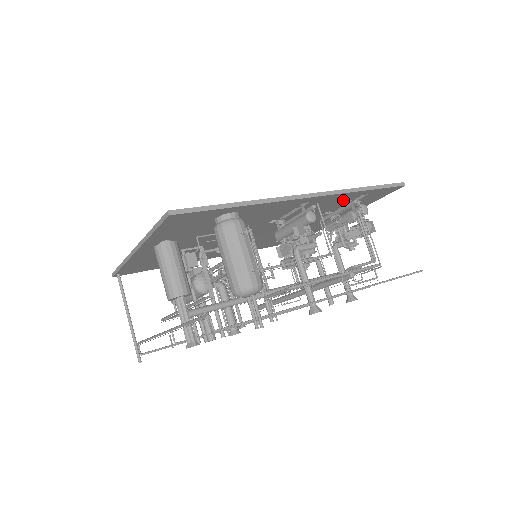
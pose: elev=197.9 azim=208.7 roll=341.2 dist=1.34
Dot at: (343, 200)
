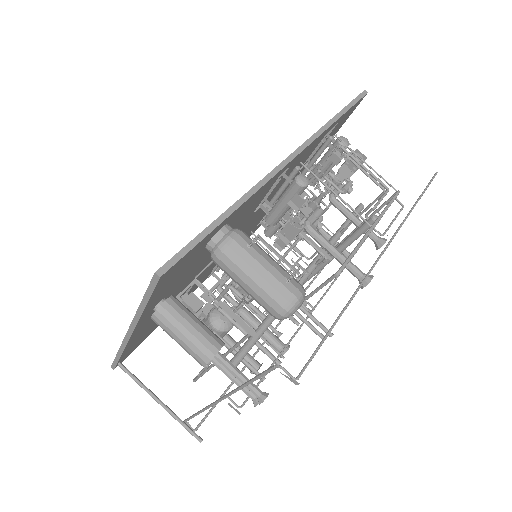
Dot at: (317, 144)
